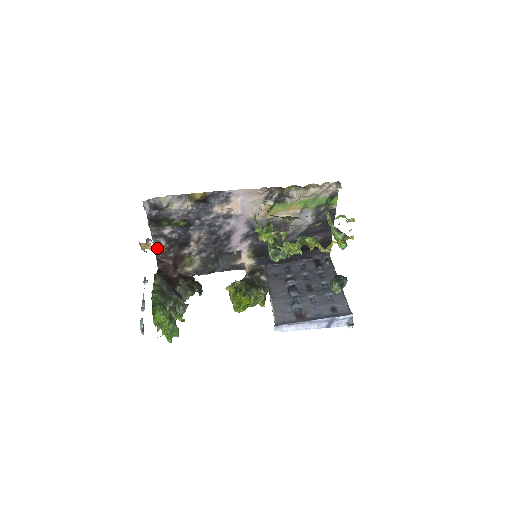
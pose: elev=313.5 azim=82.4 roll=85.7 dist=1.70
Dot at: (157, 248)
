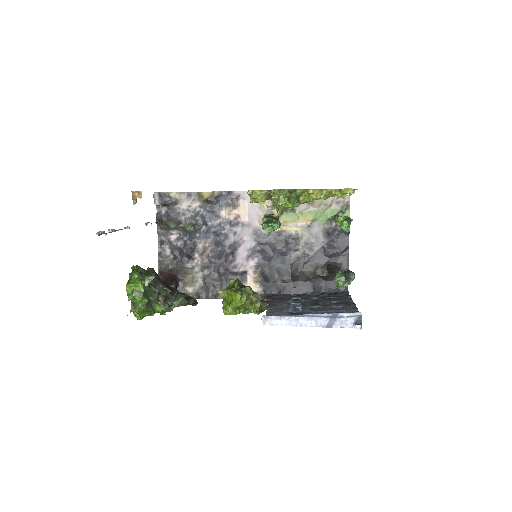
Dot at: (161, 258)
